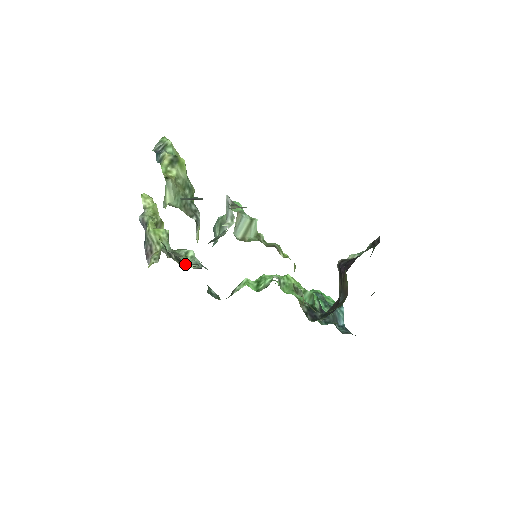
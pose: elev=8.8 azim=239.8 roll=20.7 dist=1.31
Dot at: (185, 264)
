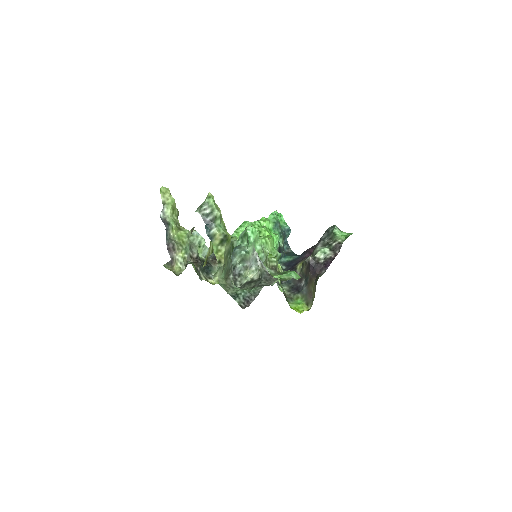
Dot at: (206, 270)
